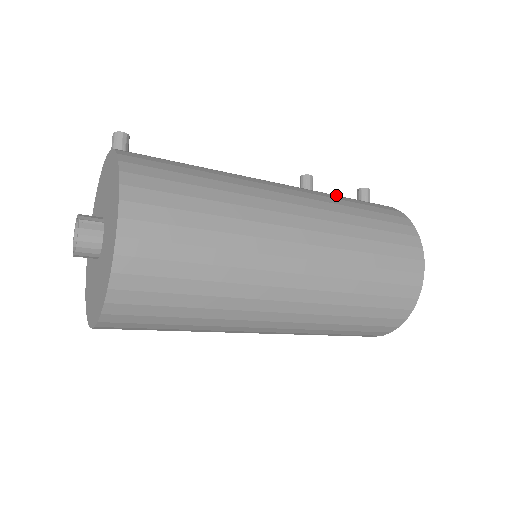
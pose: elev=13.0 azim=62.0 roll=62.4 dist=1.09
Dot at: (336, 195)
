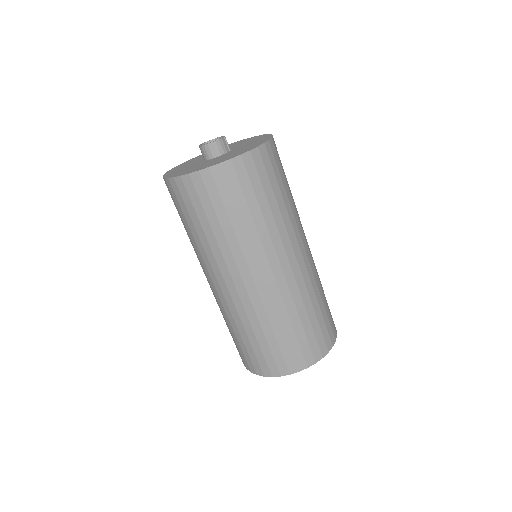
Dot at: occluded
